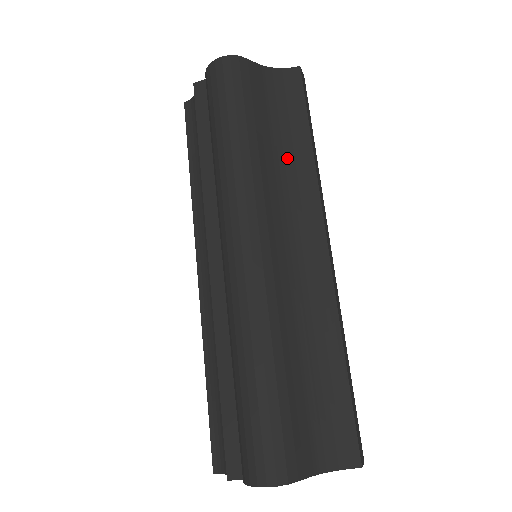
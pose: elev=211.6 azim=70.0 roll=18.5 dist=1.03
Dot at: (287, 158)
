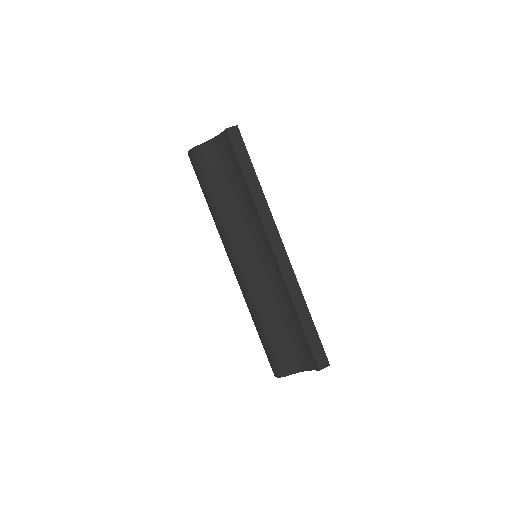
Dot at: (241, 199)
